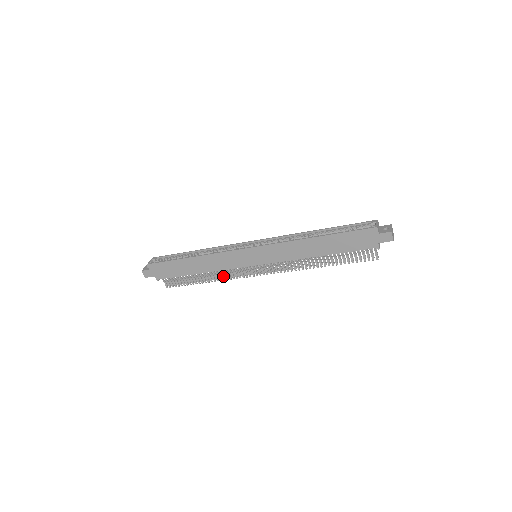
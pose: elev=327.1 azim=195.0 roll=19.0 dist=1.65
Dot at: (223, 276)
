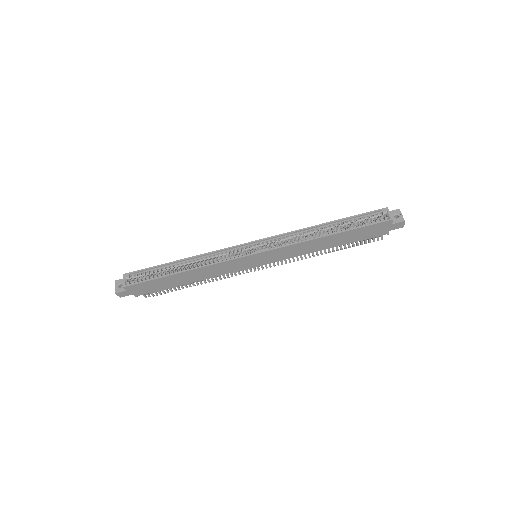
Dot at: (216, 278)
